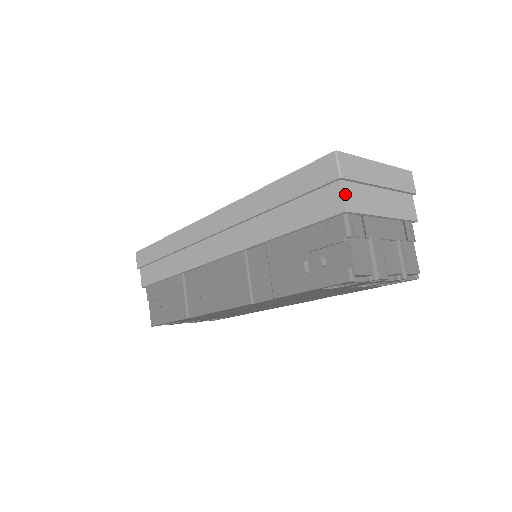
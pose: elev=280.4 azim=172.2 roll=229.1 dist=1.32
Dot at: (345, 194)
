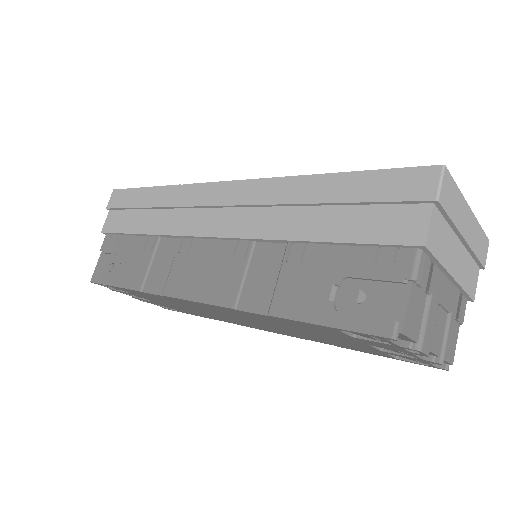
Dot at: (432, 224)
